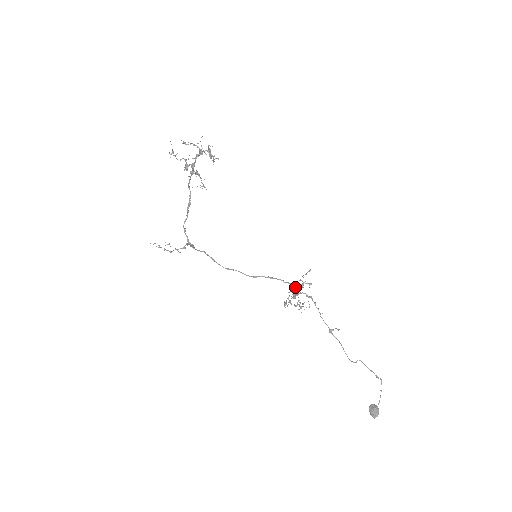
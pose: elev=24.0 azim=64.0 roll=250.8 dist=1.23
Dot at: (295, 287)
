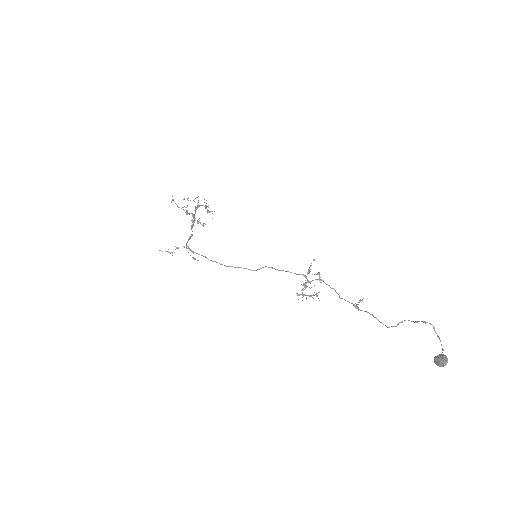
Dot at: (302, 274)
